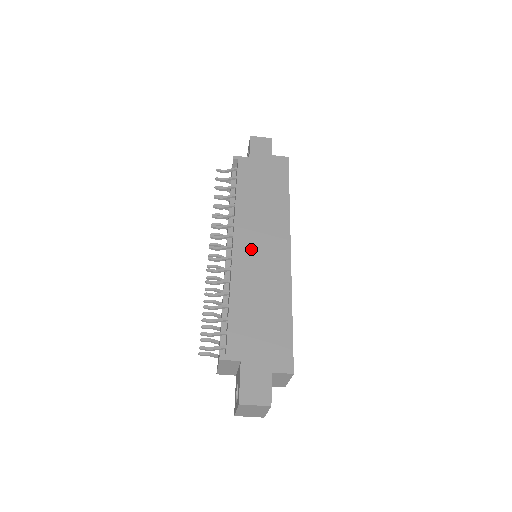
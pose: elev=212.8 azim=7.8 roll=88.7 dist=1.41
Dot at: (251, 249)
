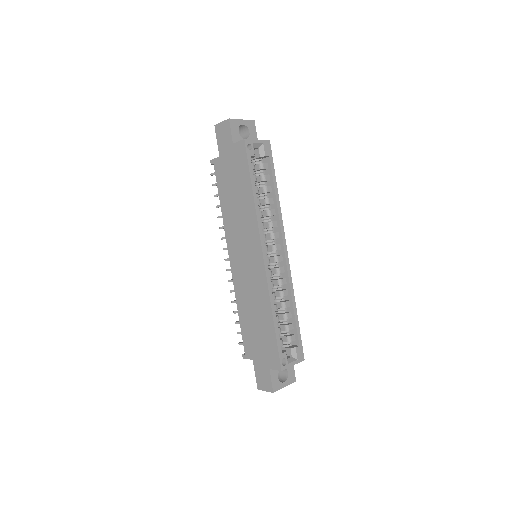
Dot at: (240, 264)
